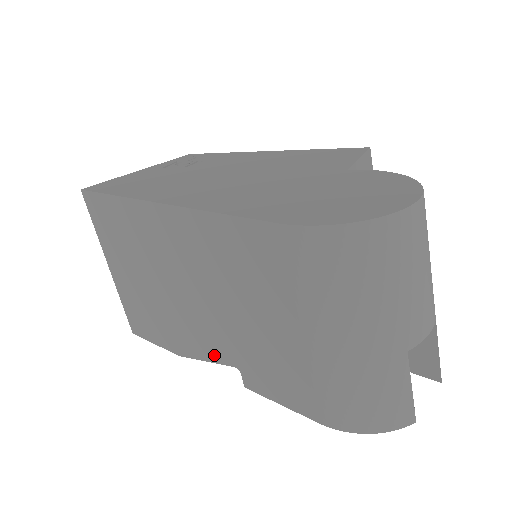
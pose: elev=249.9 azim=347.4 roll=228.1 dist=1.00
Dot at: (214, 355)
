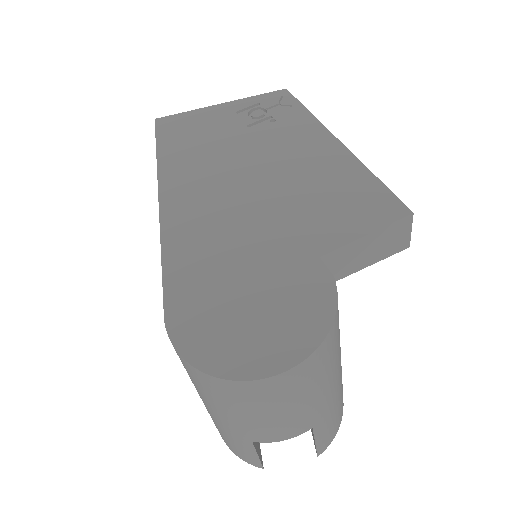
Dot at: occluded
